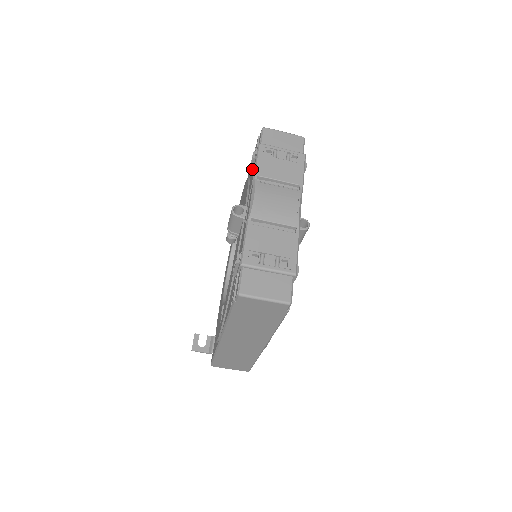
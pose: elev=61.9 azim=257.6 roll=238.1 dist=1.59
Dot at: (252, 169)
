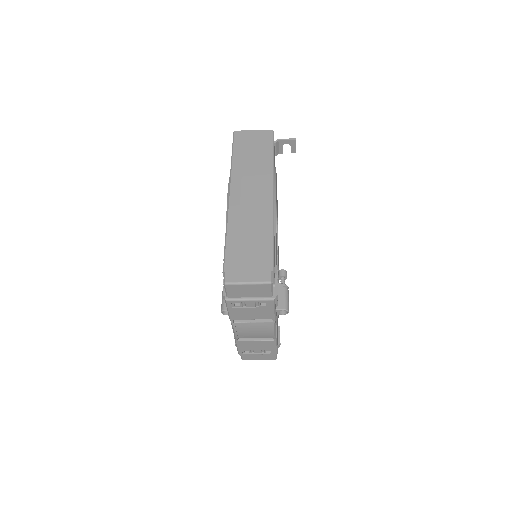
Dot at: occluded
